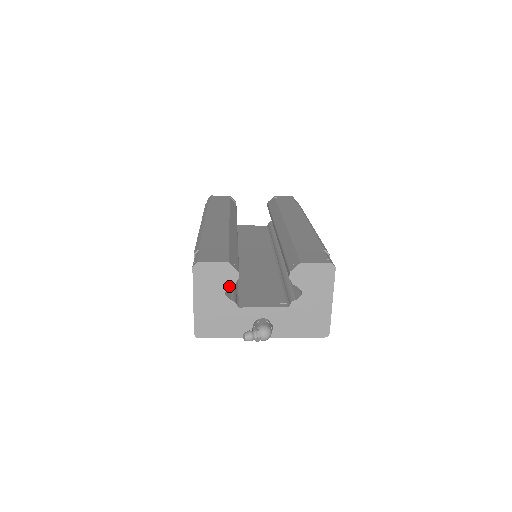
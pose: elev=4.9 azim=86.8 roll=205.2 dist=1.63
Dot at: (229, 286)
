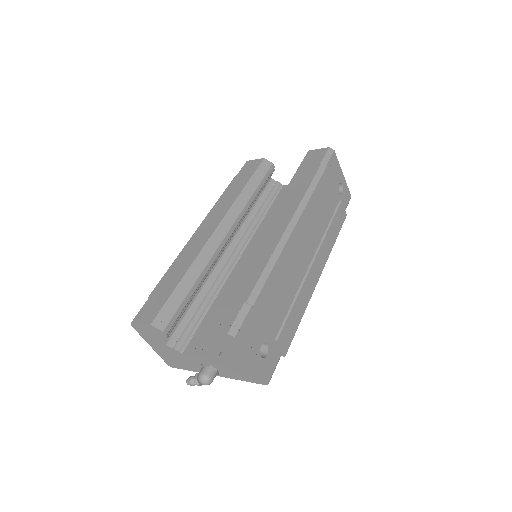
Dot at: (164, 340)
